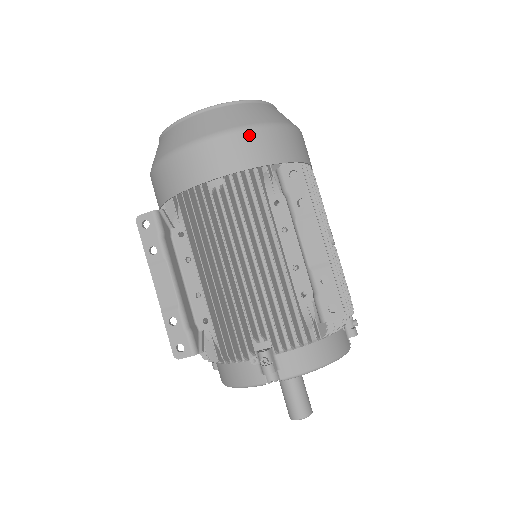
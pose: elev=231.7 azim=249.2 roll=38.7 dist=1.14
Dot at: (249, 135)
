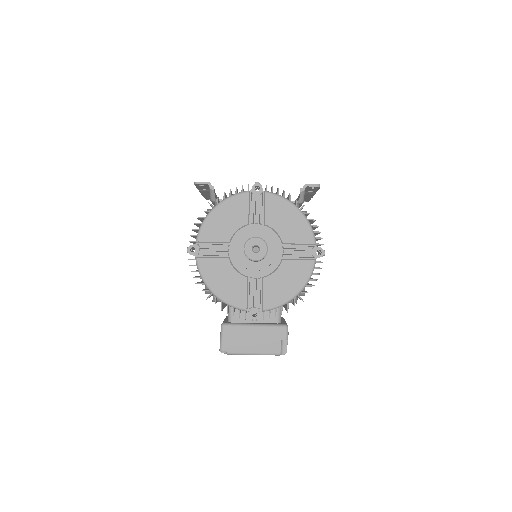
Dot at: occluded
